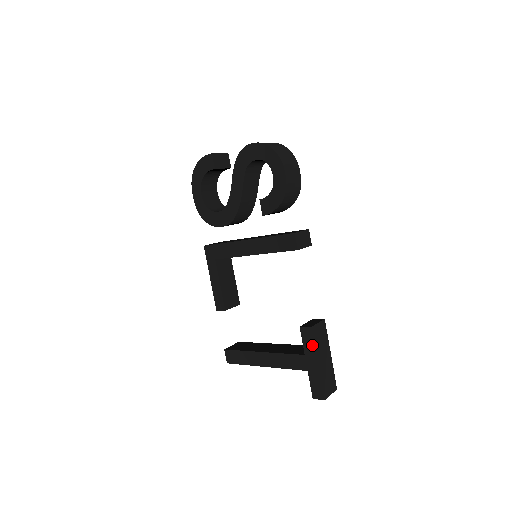
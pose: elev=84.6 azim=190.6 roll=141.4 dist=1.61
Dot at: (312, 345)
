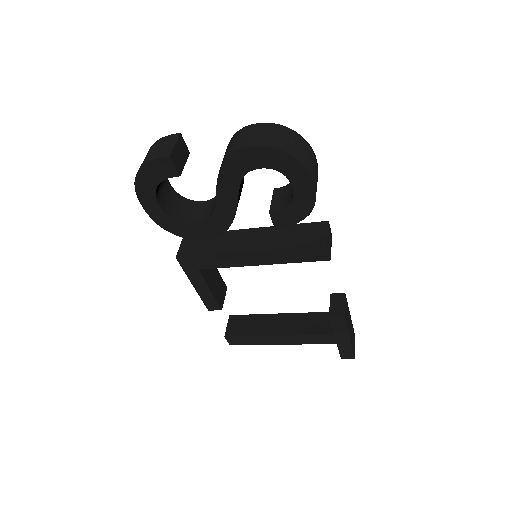
Dot at: (344, 328)
